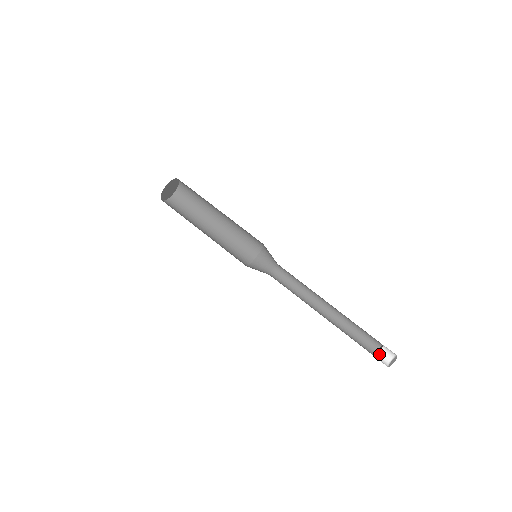
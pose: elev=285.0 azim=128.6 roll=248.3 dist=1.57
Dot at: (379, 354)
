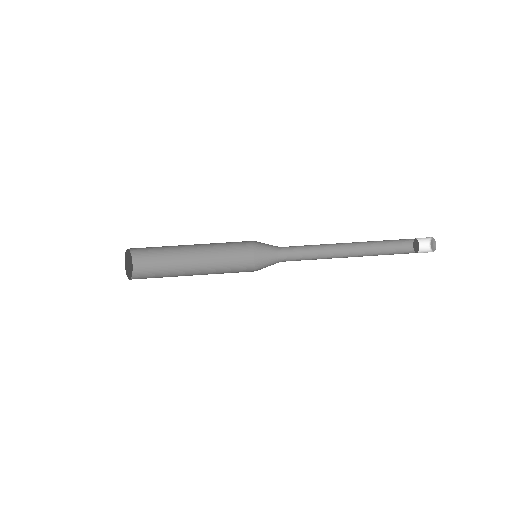
Dot at: (419, 252)
